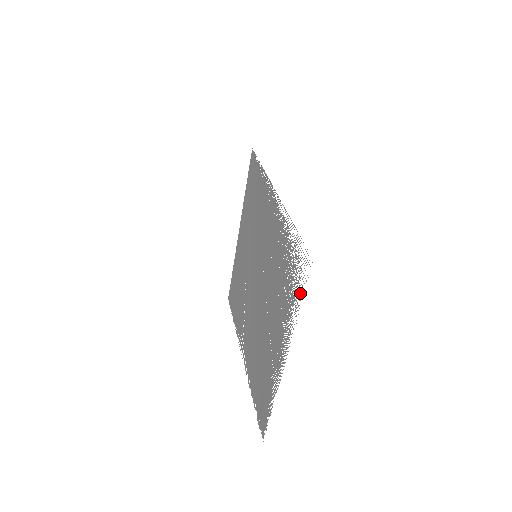
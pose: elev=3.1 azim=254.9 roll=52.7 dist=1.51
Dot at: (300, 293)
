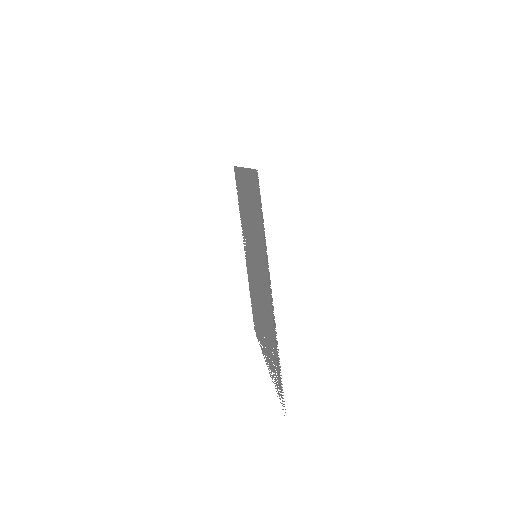
Dot at: (279, 398)
